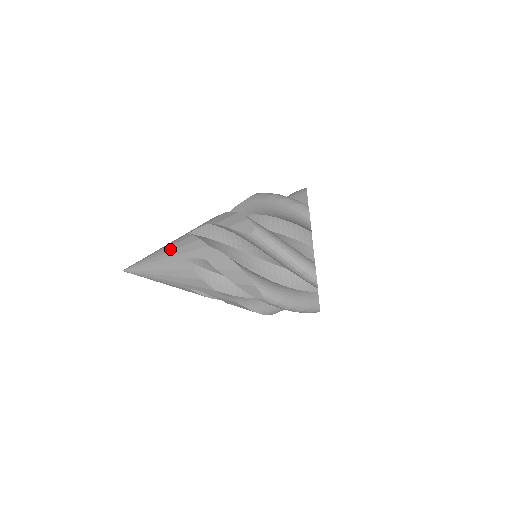
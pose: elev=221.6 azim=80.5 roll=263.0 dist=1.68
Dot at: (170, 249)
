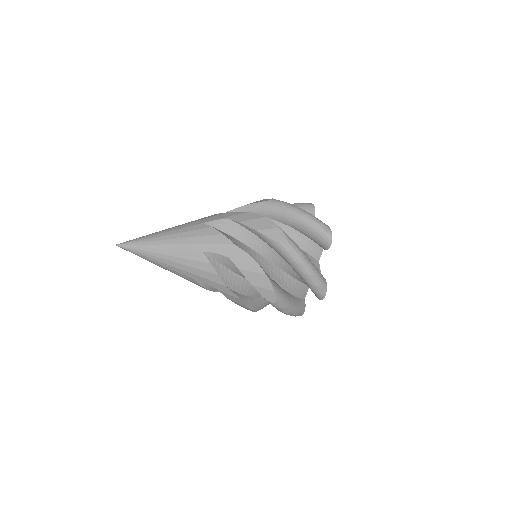
Dot at: (181, 262)
